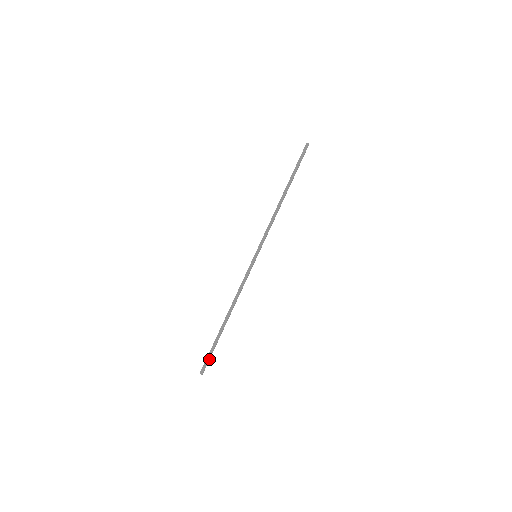
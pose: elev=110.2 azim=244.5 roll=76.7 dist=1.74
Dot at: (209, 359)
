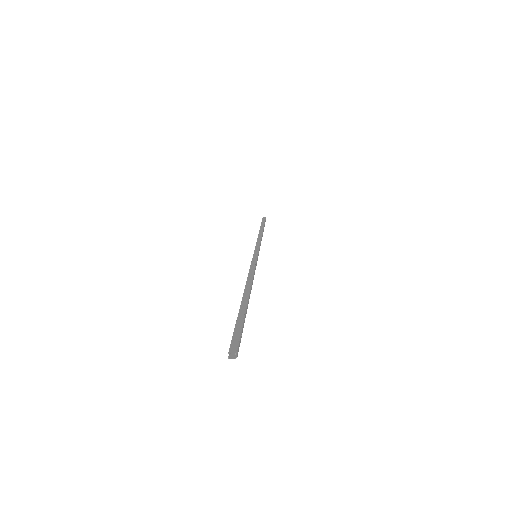
Dot at: (240, 334)
